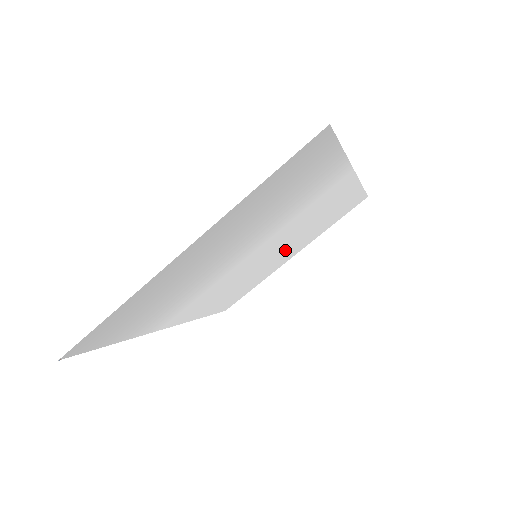
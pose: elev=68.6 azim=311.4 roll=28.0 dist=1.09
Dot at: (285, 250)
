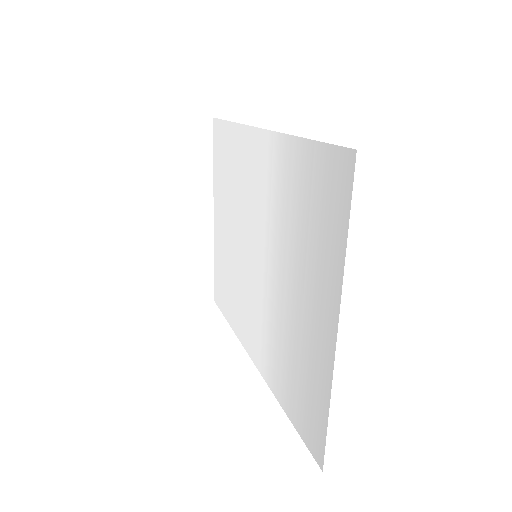
Dot at: (230, 223)
